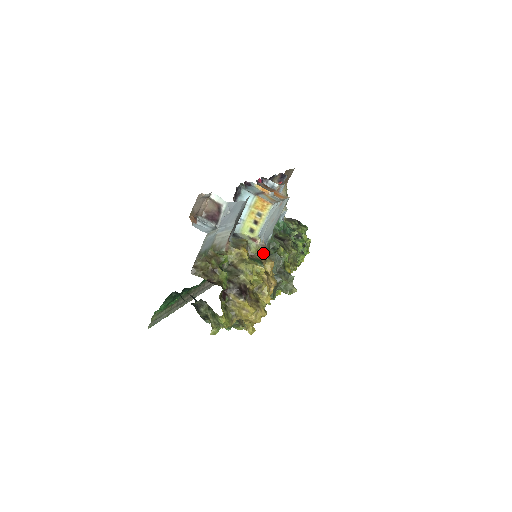
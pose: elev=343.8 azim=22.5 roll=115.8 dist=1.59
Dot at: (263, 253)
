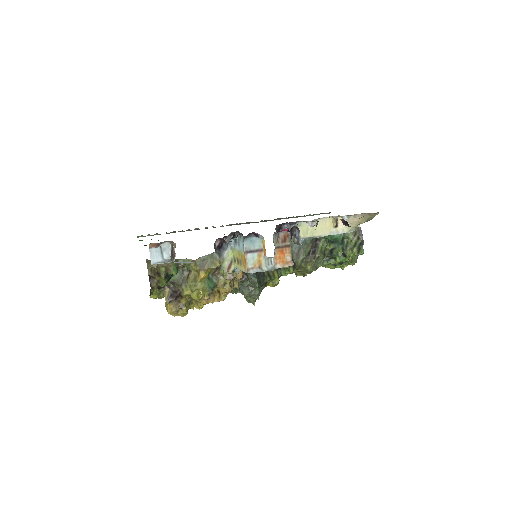
Dot at: (228, 280)
